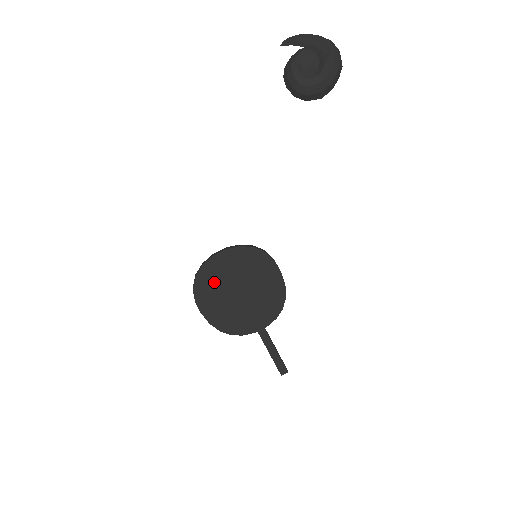
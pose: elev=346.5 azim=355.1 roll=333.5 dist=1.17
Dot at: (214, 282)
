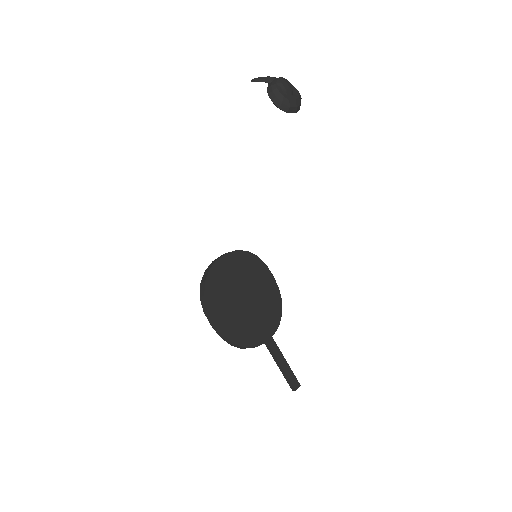
Dot at: (222, 288)
